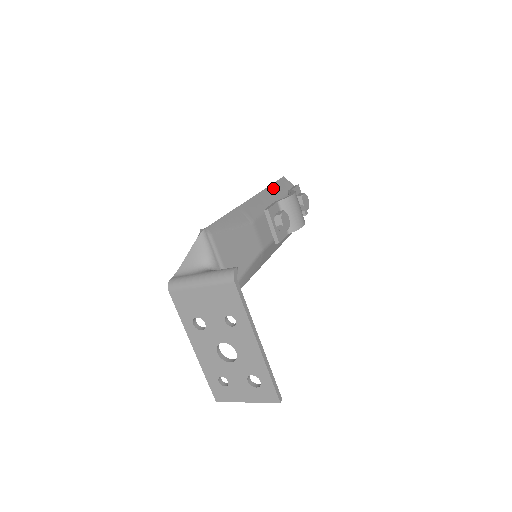
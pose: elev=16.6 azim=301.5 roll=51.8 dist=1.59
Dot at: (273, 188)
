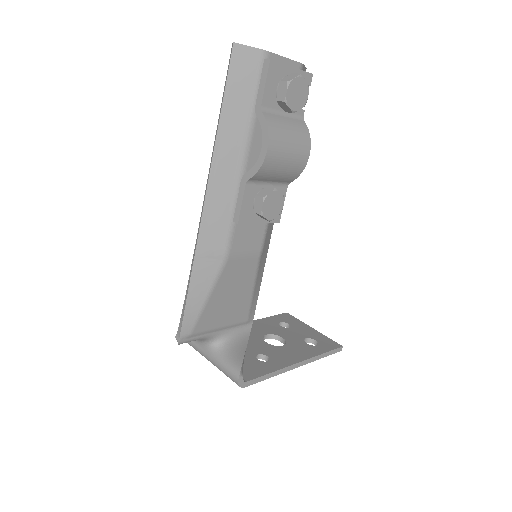
Dot at: (227, 122)
